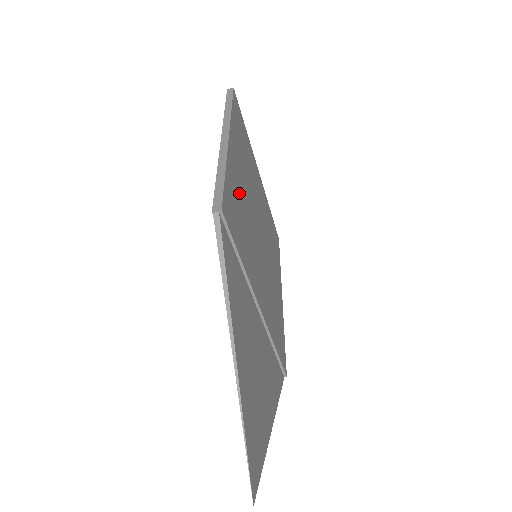
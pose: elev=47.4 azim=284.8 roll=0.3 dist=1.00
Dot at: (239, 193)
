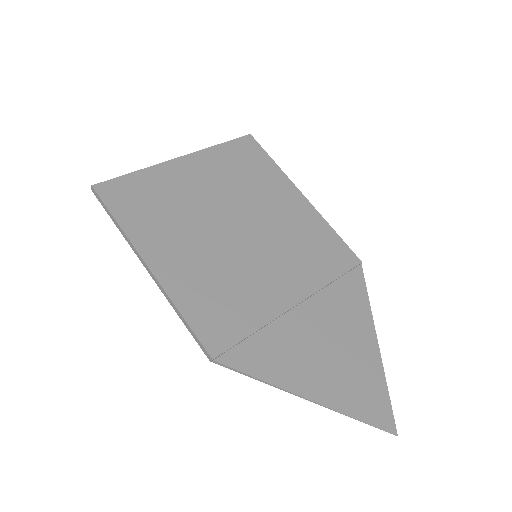
Dot at: (200, 280)
